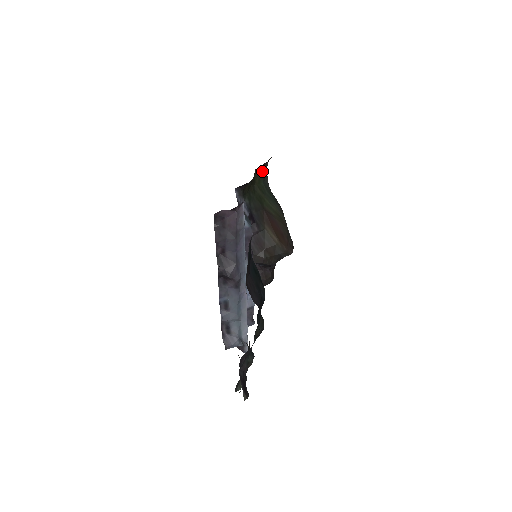
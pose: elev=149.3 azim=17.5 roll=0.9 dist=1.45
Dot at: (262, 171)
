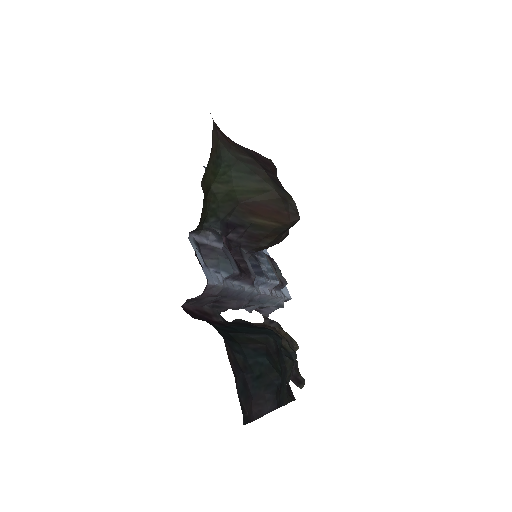
Dot at: (211, 161)
